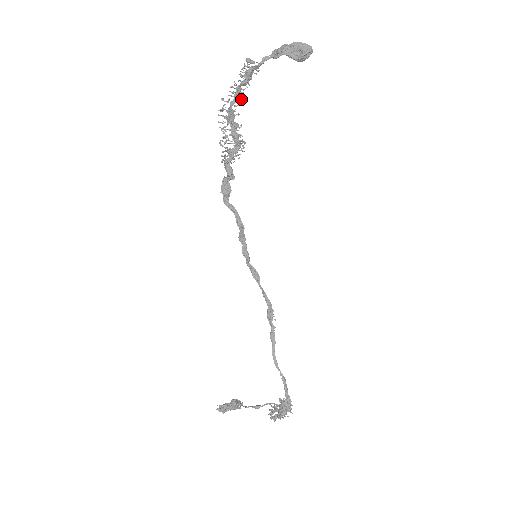
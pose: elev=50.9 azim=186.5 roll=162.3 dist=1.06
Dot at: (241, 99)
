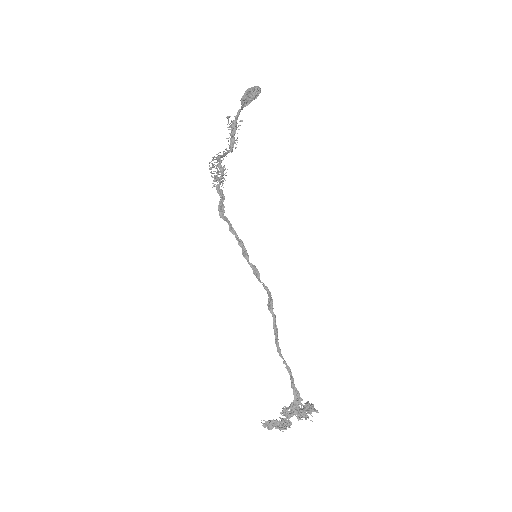
Dot at: (236, 147)
